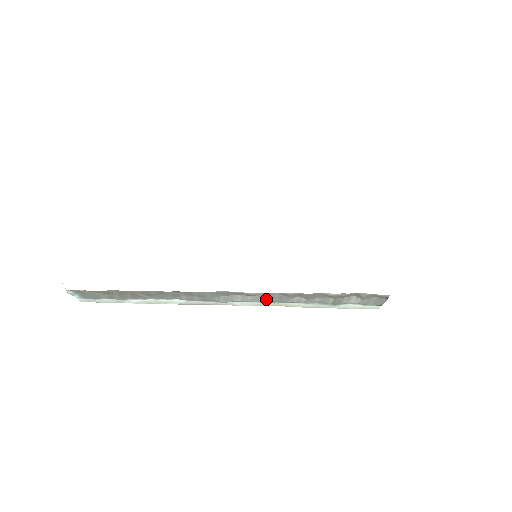
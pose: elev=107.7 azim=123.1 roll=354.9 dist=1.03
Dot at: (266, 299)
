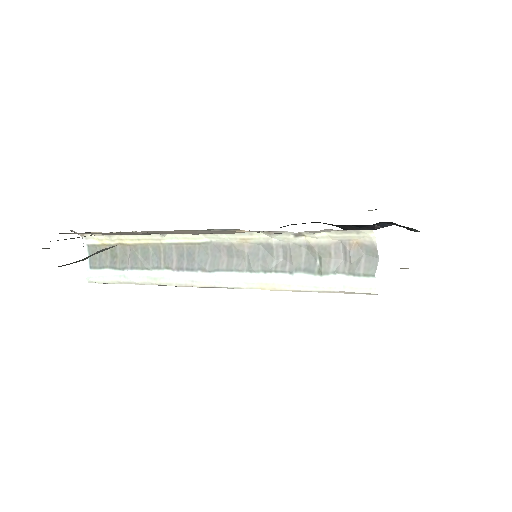
Dot at: (250, 260)
